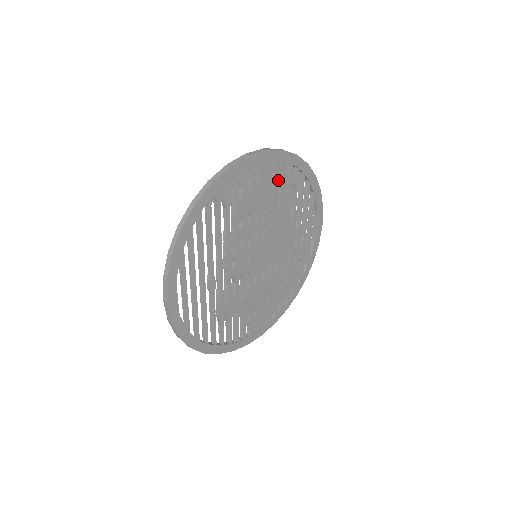
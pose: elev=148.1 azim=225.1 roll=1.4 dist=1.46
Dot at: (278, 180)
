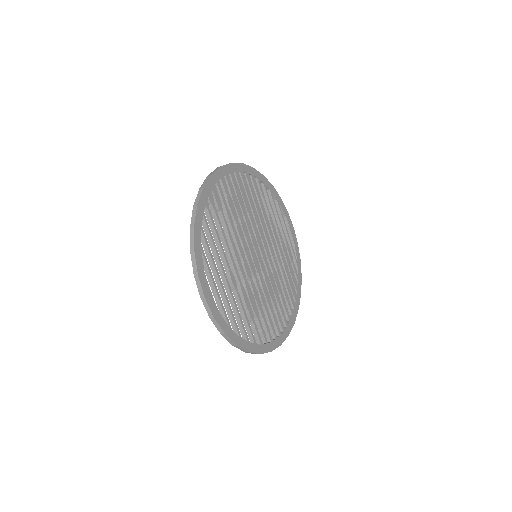
Dot at: (248, 188)
